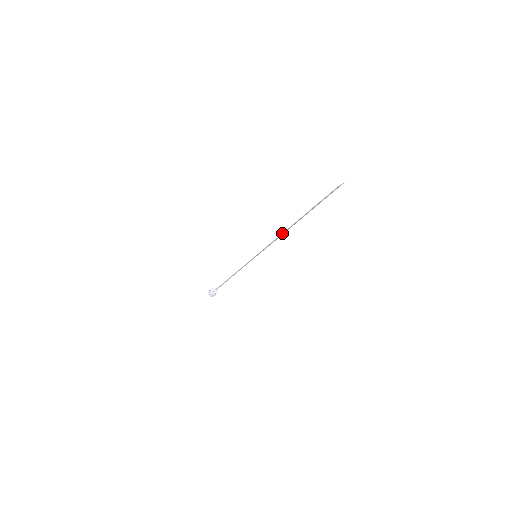
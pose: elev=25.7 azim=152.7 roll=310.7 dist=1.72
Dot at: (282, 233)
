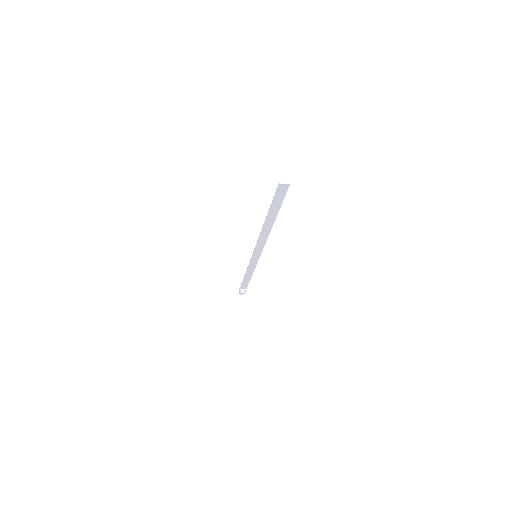
Dot at: (261, 231)
